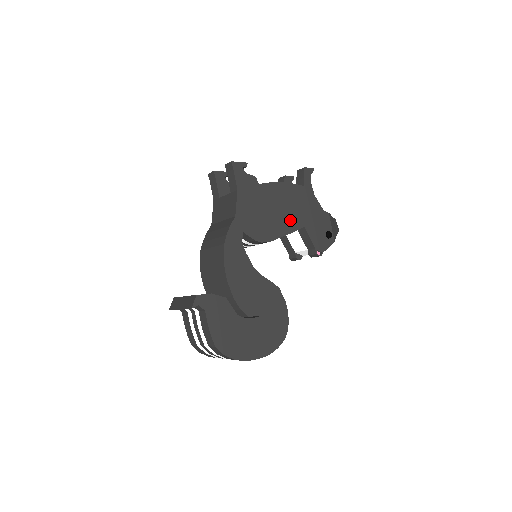
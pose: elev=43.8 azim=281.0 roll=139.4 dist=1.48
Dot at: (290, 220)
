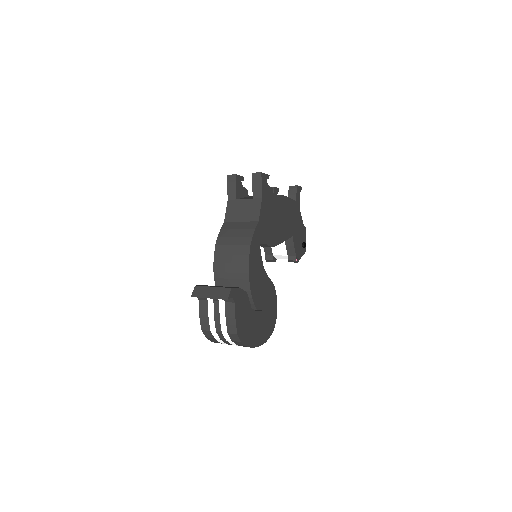
Dot at: (286, 229)
